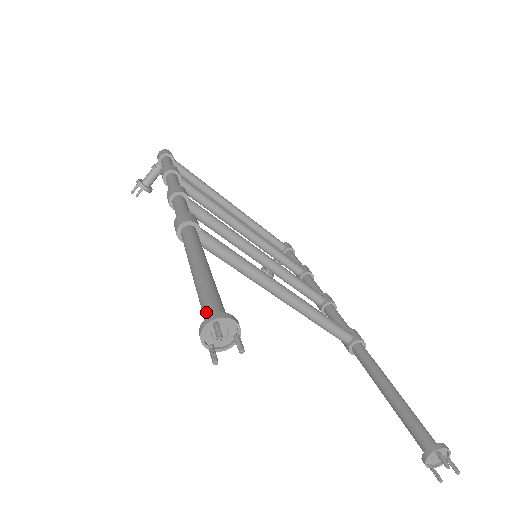
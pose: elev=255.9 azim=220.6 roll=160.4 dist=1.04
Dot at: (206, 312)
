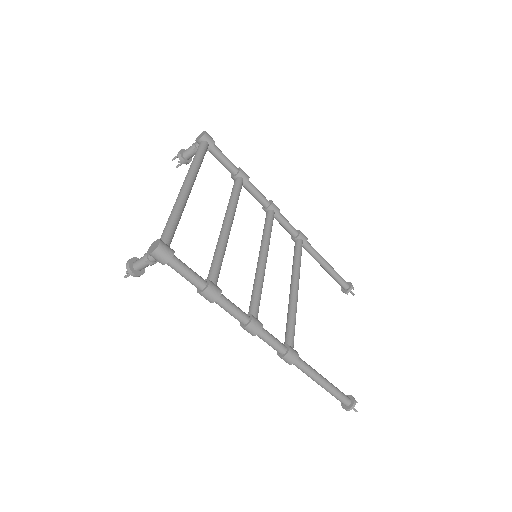
Dot at: (343, 403)
